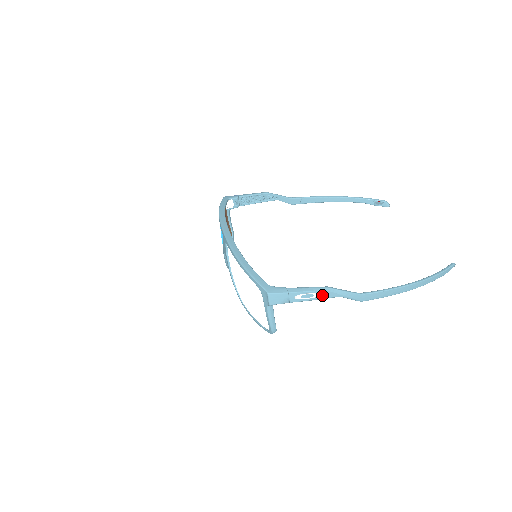
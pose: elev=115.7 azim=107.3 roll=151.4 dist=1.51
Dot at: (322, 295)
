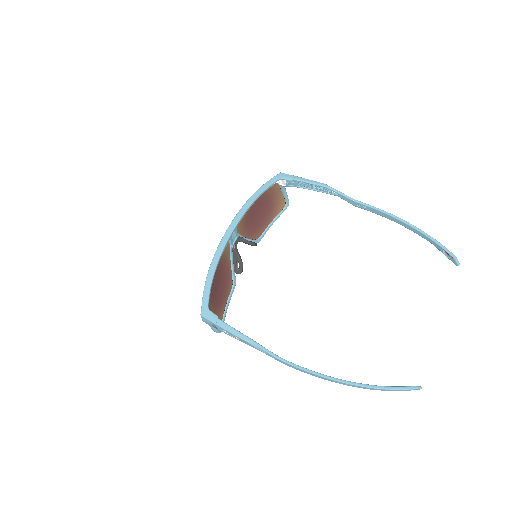
Dot at: (244, 341)
